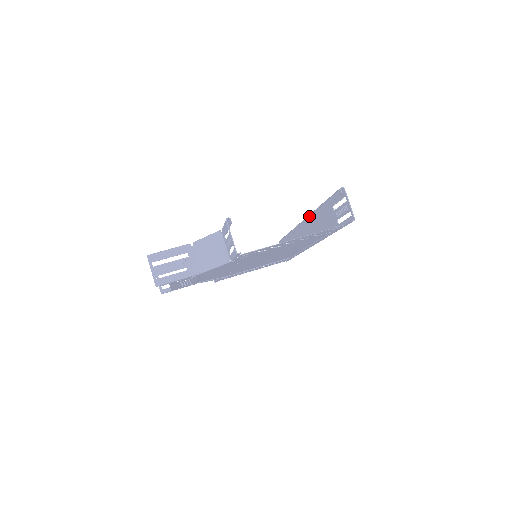
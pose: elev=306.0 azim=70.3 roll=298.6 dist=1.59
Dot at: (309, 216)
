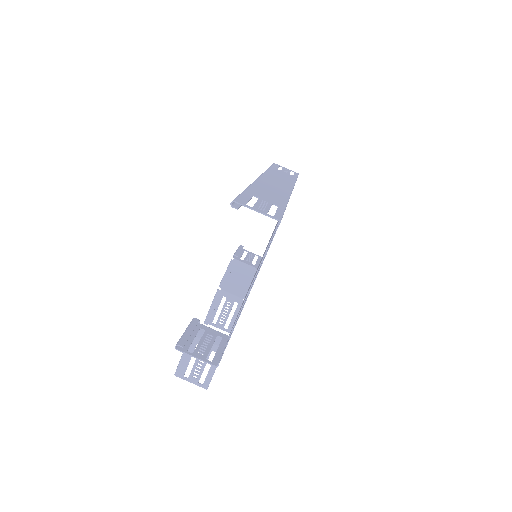
Dot at: occluded
